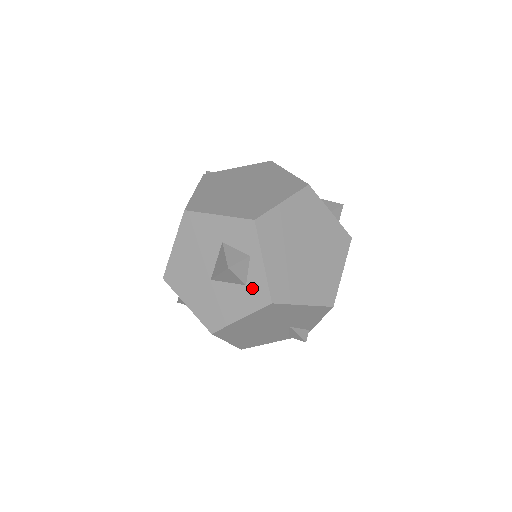
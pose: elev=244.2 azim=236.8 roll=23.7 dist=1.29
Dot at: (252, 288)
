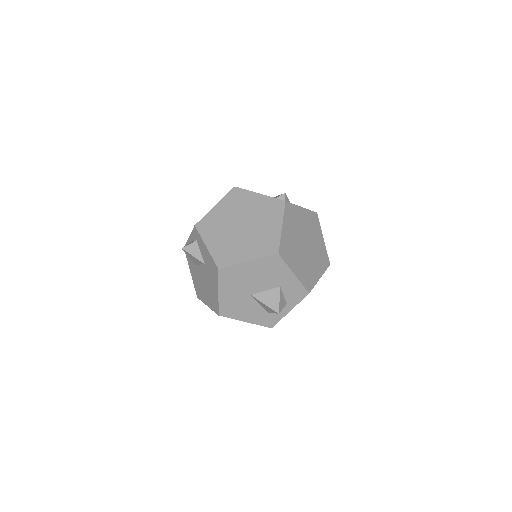
Dot at: (270, 316)
